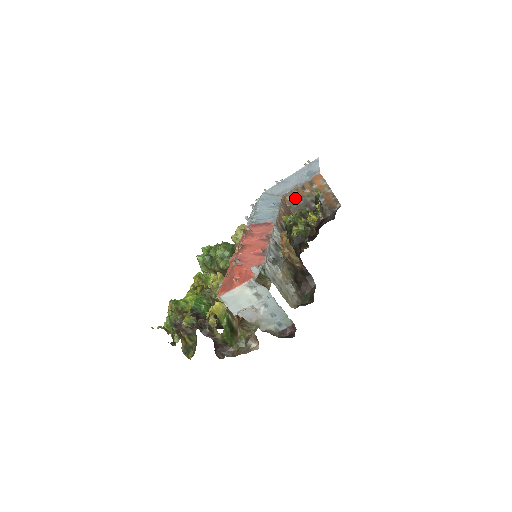
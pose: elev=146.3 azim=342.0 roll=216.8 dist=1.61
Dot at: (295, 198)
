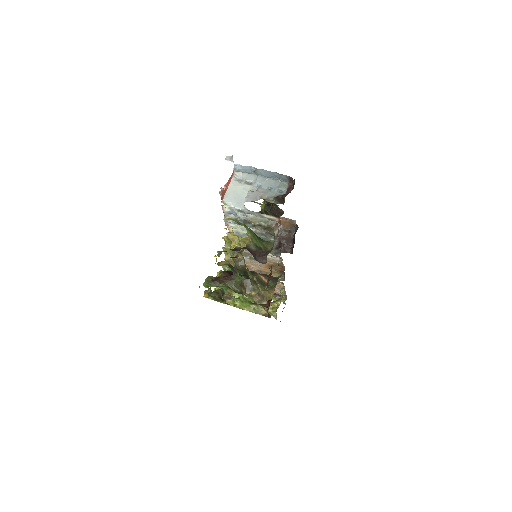
Dot at: occluded
